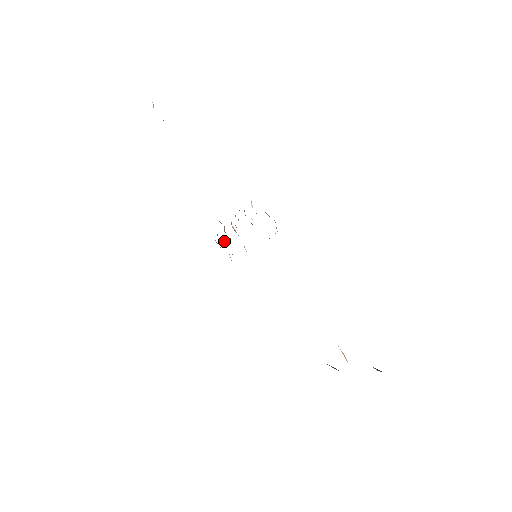
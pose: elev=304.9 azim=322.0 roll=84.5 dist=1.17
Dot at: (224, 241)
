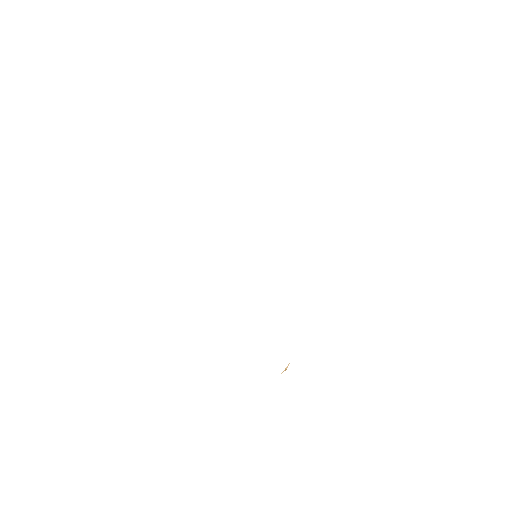
Dot at: occluded
